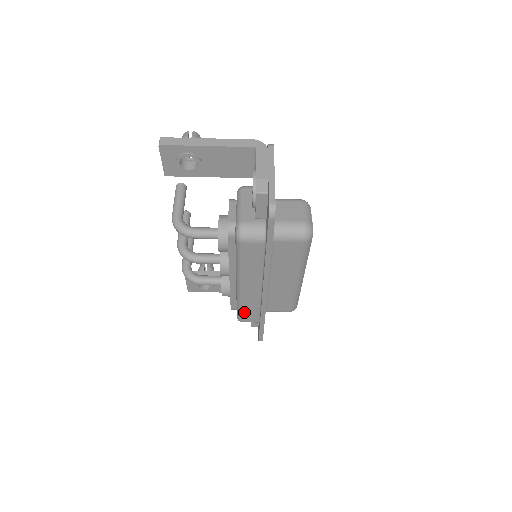
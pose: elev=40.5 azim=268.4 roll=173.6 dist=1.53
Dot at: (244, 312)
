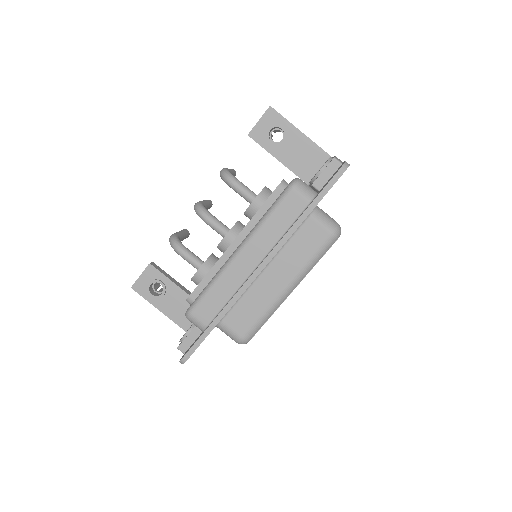
Dot at: (208, 297)
